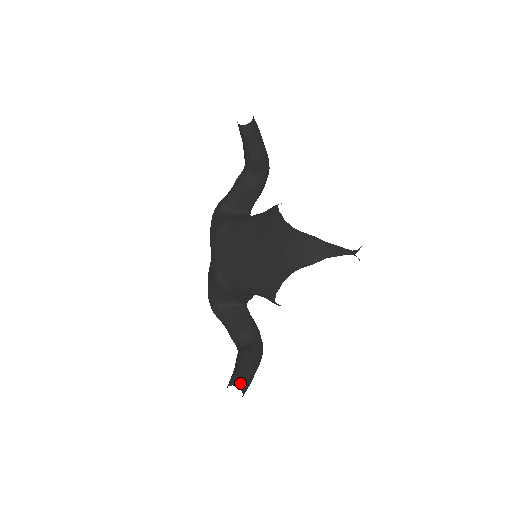
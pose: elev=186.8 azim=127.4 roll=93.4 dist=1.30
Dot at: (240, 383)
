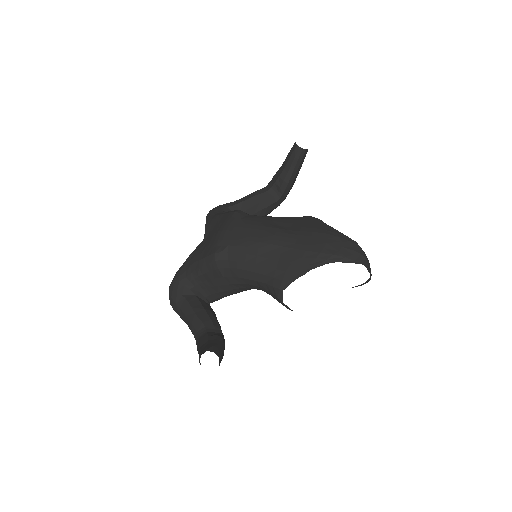
Dot at: (219, 354)
